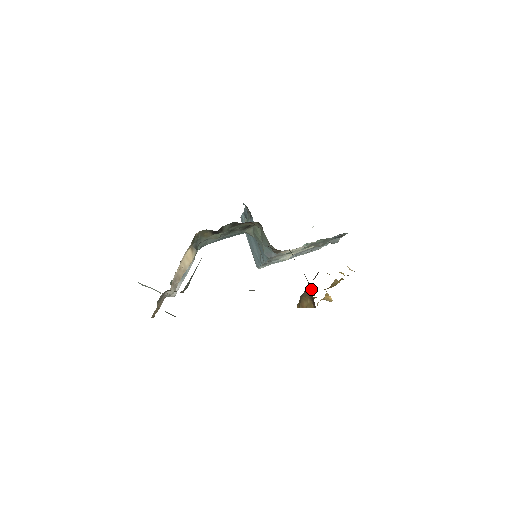
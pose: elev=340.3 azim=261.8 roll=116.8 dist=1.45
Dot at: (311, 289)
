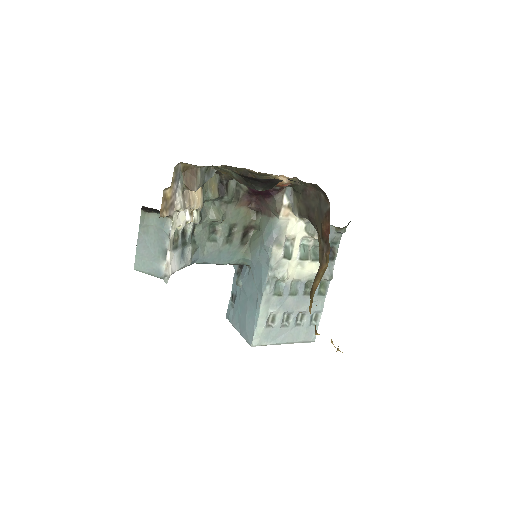
Dot at: (320, 254)
